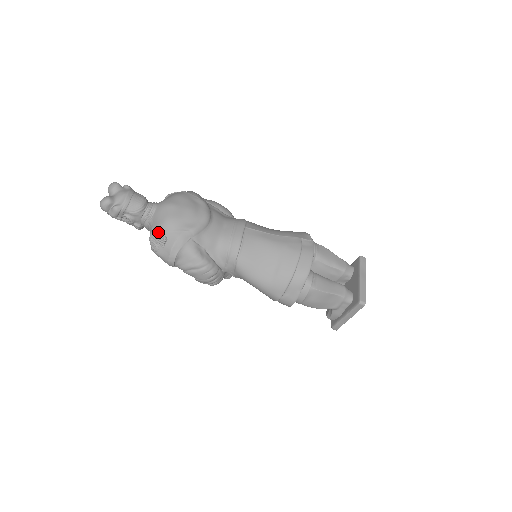
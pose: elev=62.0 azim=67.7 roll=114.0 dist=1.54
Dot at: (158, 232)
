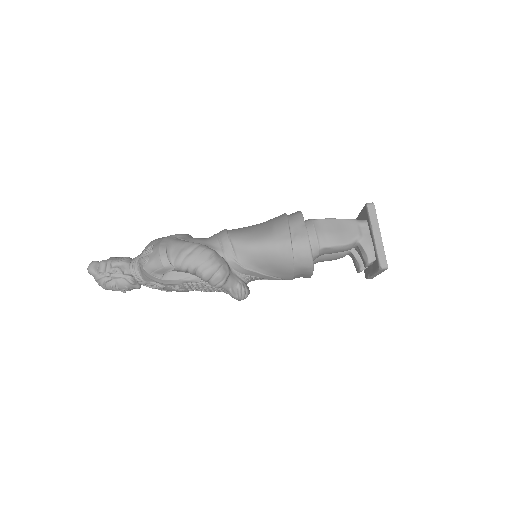
Dot at: (144, 251)
